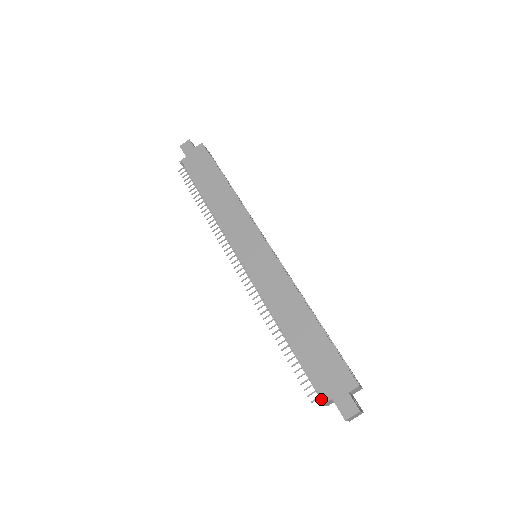
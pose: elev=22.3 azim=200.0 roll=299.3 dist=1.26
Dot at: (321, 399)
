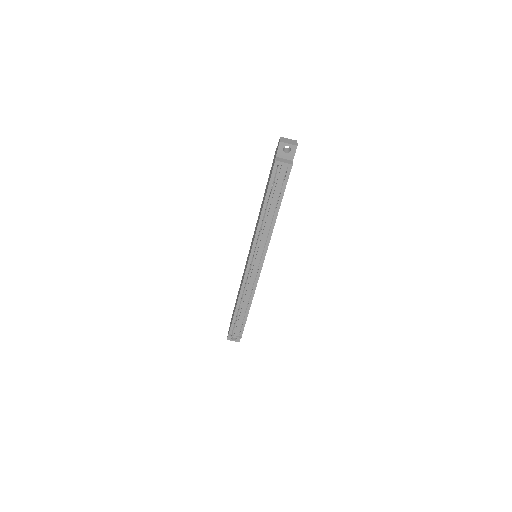
Dot at: (281, 166)
